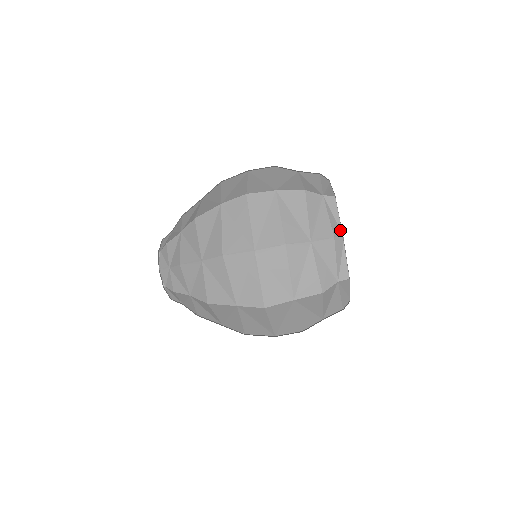
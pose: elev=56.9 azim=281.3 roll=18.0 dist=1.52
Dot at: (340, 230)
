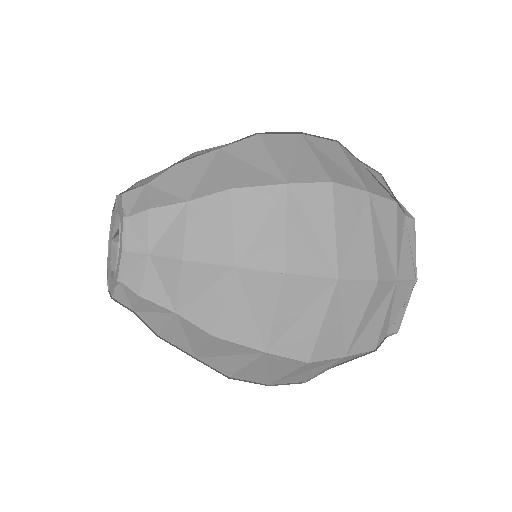
Dot at: occluded
